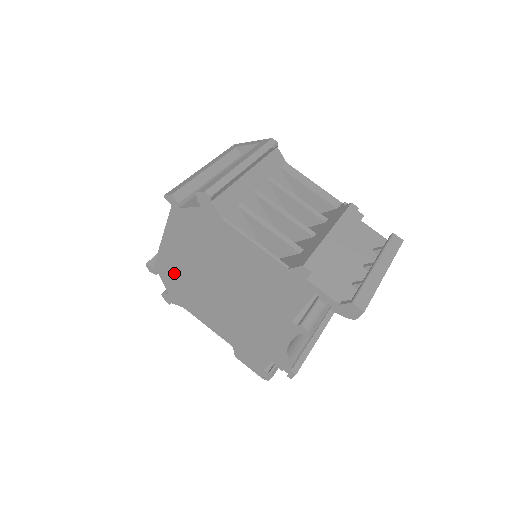
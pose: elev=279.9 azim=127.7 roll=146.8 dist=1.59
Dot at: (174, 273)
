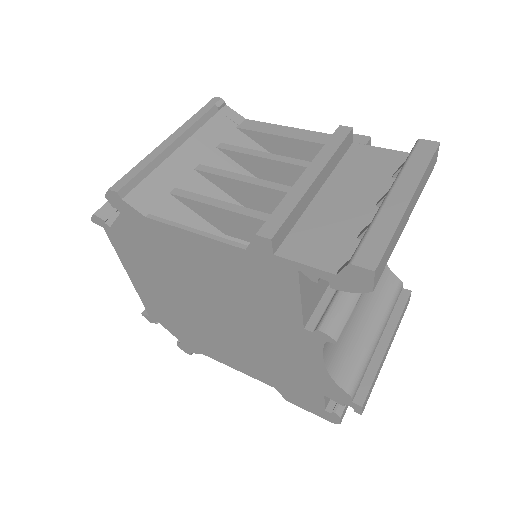
Dot at: (166, 314)
